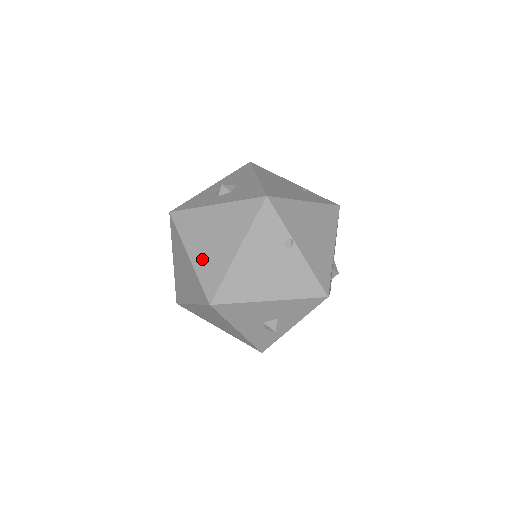
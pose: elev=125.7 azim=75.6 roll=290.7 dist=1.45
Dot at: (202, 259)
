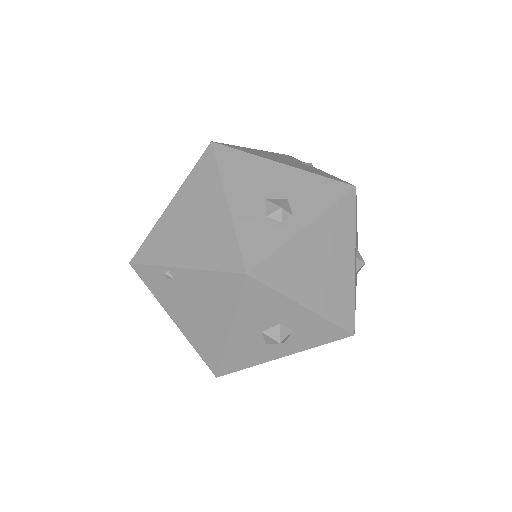
Dot at: occluded
